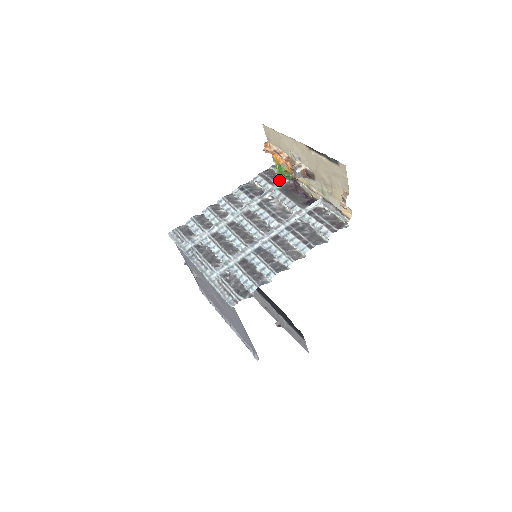
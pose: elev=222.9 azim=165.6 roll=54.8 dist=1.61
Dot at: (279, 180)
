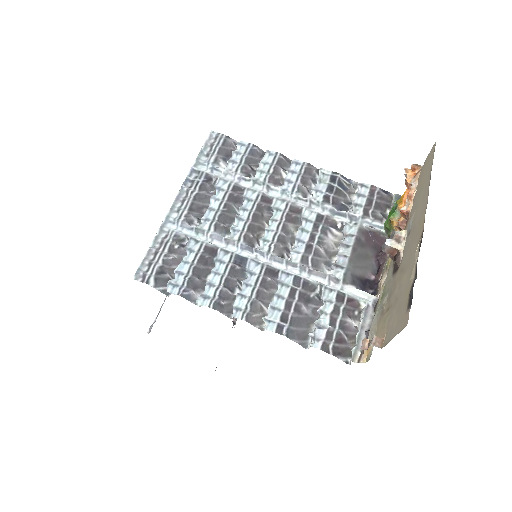
Dot at: (378, 219)
